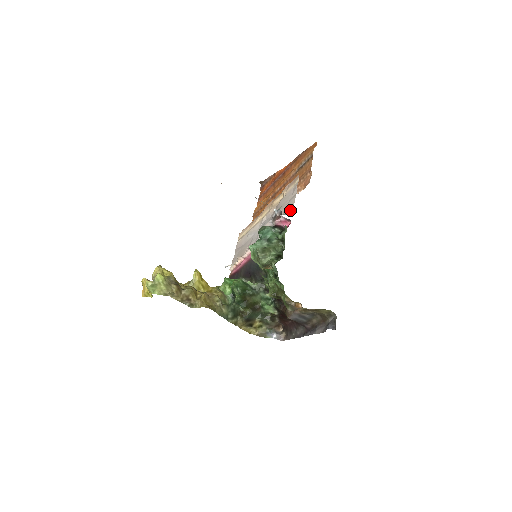
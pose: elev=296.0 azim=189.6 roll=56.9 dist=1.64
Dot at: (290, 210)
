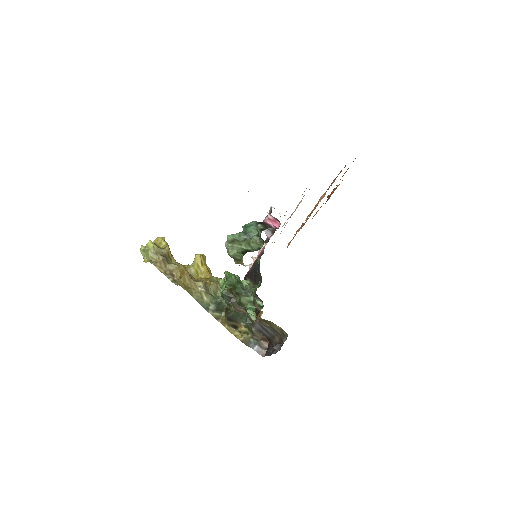
Dot at: occluded
